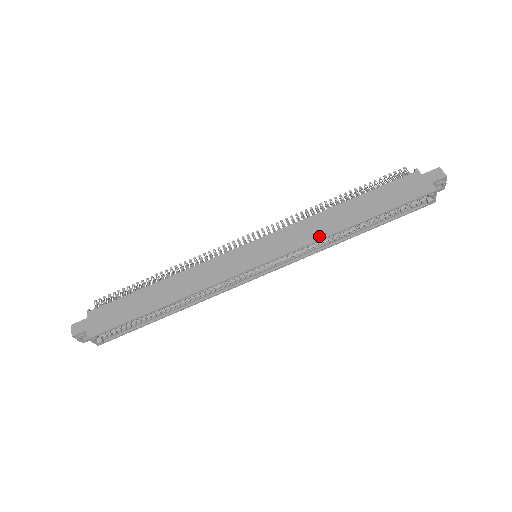
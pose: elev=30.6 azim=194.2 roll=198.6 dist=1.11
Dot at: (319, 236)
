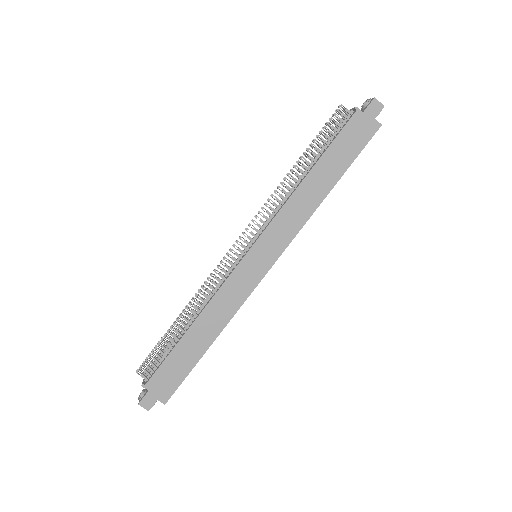
Dot at: (306, 216)
